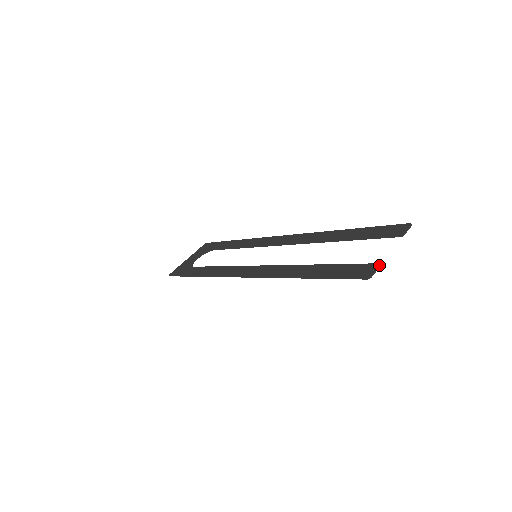
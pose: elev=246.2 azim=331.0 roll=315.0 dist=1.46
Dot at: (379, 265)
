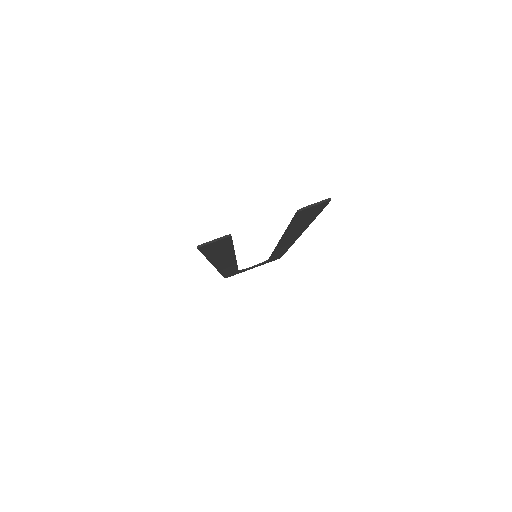
Dot at: (225, 235)
